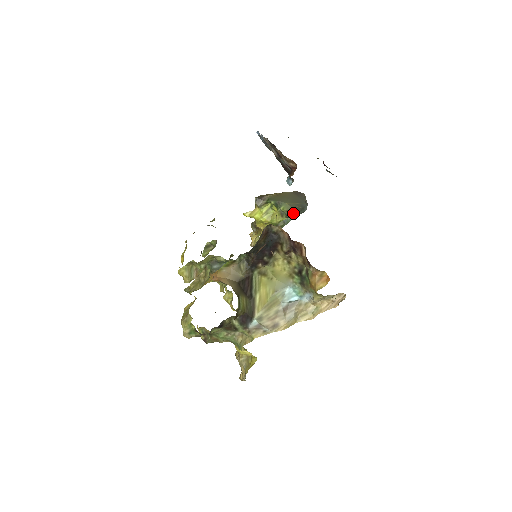
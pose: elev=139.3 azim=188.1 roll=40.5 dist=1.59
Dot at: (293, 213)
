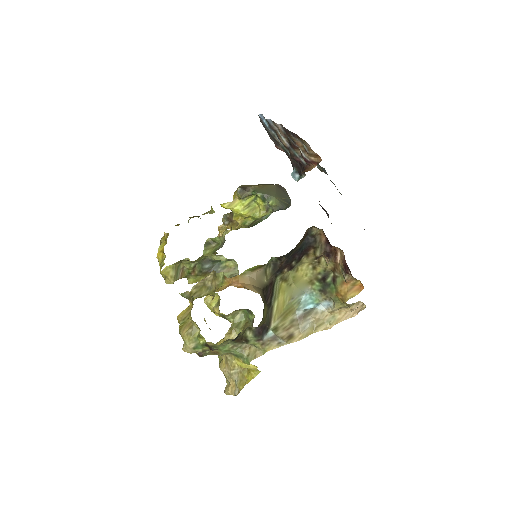
Dot at: (281, 209)
